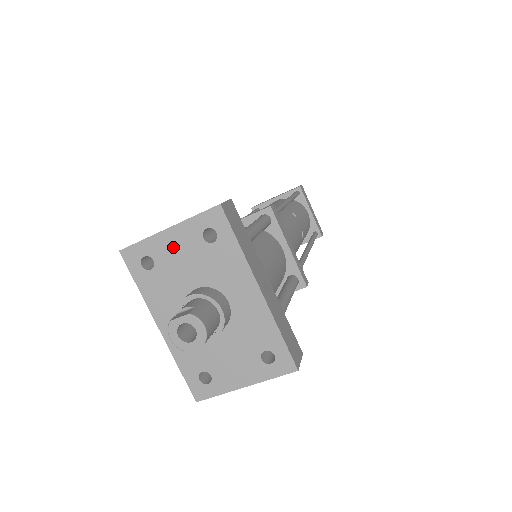
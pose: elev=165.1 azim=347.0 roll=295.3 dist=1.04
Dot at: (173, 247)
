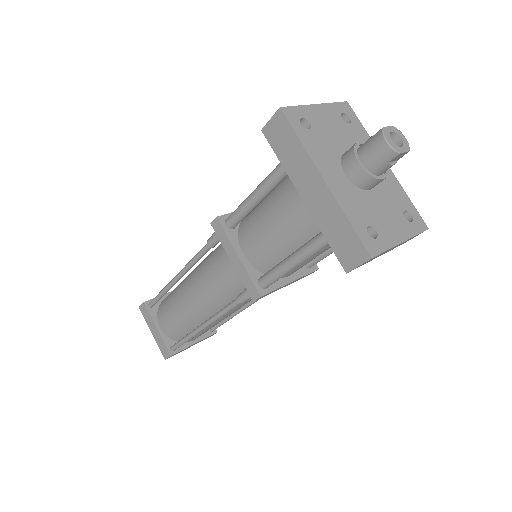
Dot at: (323, 118)
